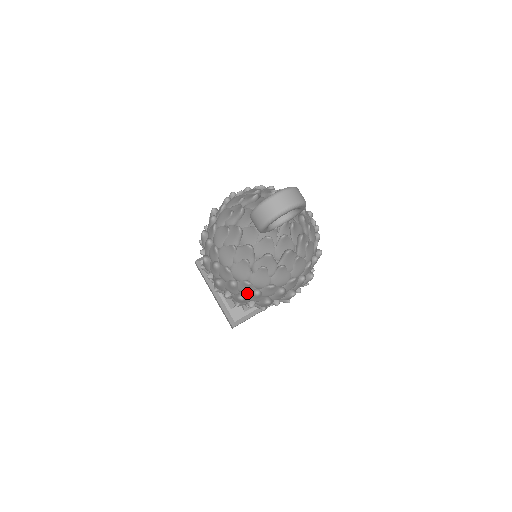
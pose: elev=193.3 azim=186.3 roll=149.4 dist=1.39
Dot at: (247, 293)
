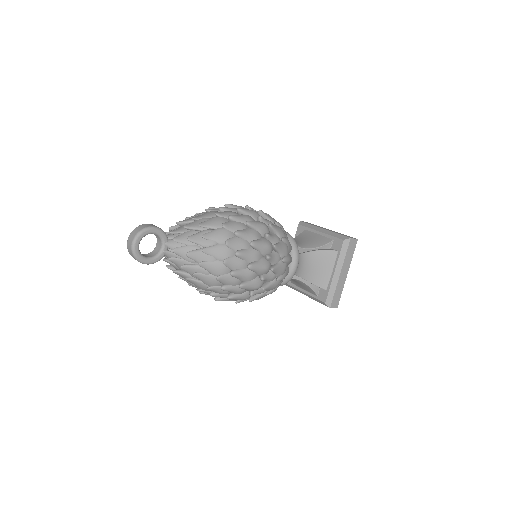
Dot at: (227, 292)
